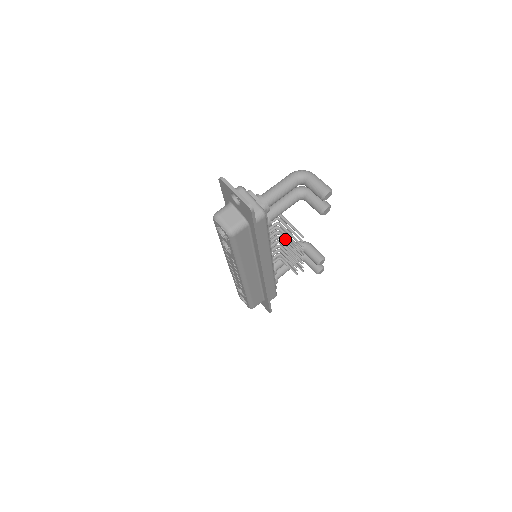
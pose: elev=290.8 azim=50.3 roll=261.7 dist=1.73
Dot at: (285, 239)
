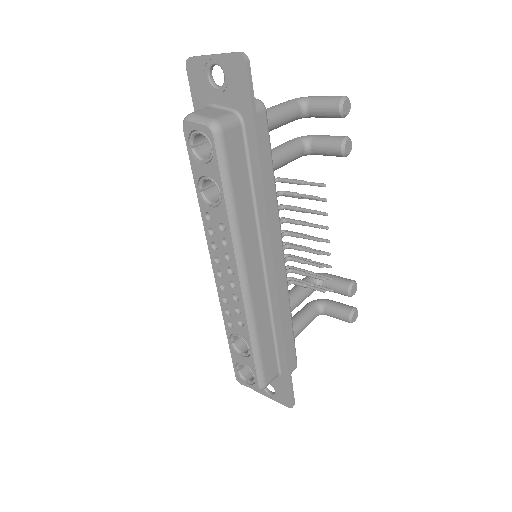
Dot at: (297, 208)
